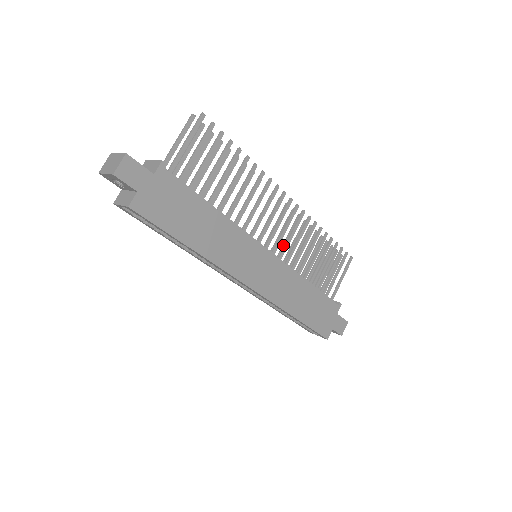
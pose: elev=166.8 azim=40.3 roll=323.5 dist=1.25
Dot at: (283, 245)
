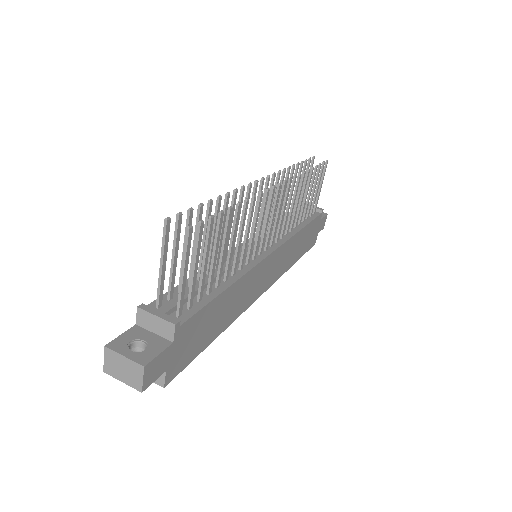
Dot at: (270, 213)
